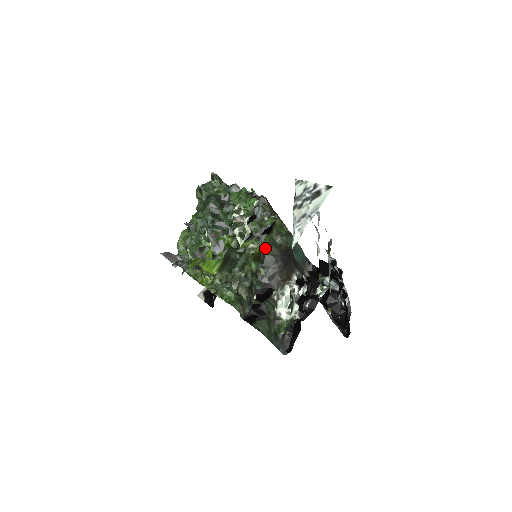
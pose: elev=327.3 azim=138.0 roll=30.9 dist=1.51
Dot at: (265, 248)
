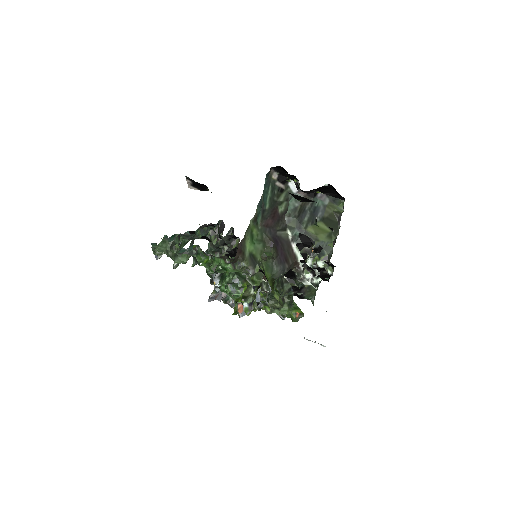
Dot at: (272, 280)
